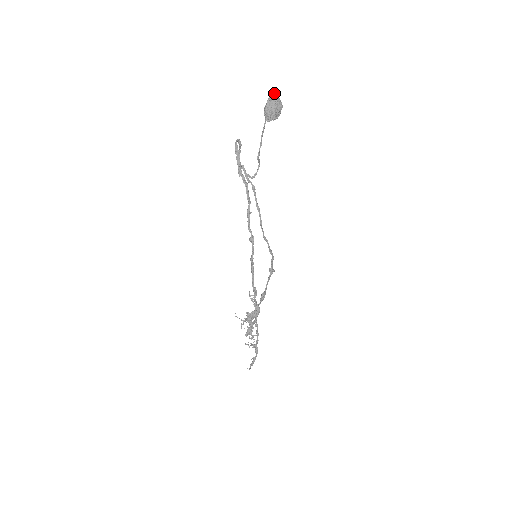
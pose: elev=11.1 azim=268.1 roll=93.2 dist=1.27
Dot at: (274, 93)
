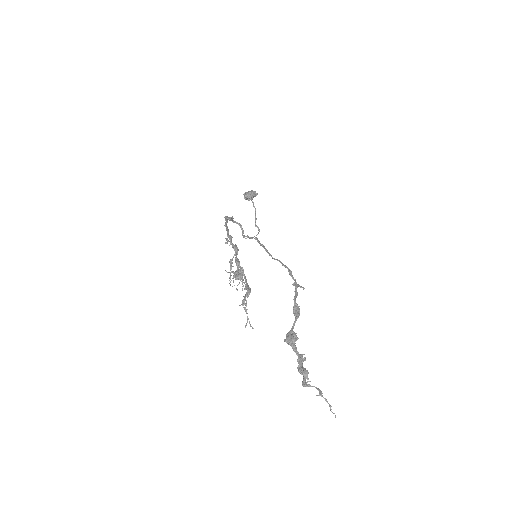
Dot at: occluded
